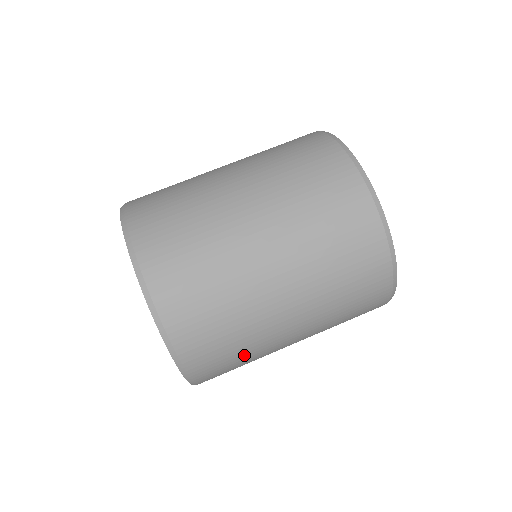
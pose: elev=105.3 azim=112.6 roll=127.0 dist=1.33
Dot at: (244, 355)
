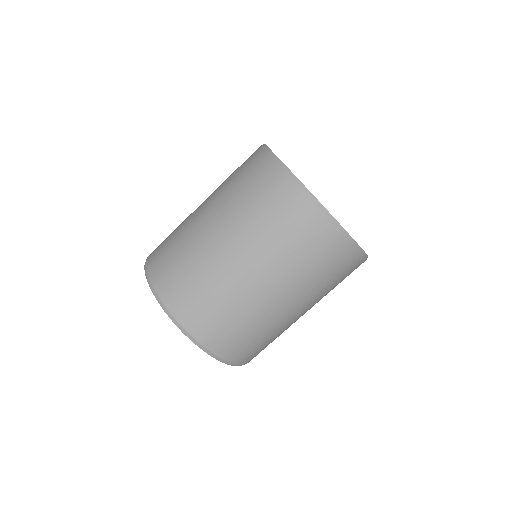
Dot at: occluded
